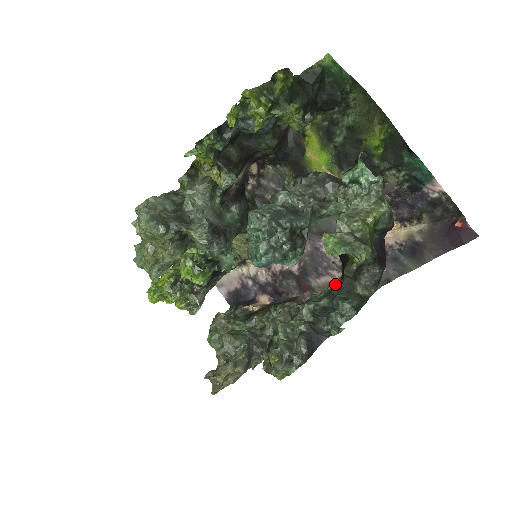
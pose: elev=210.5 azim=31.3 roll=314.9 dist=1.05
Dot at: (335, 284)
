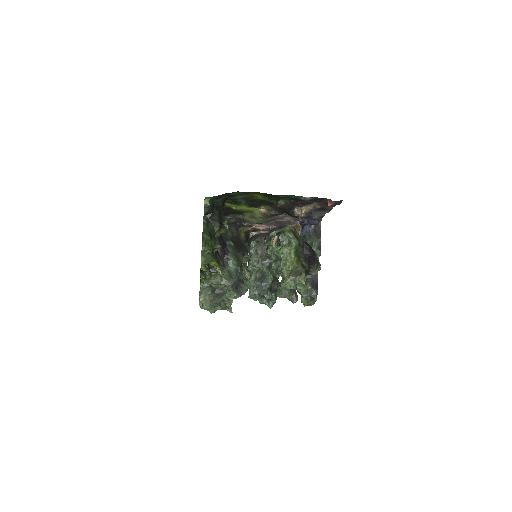
Dot at: (300, 232)
